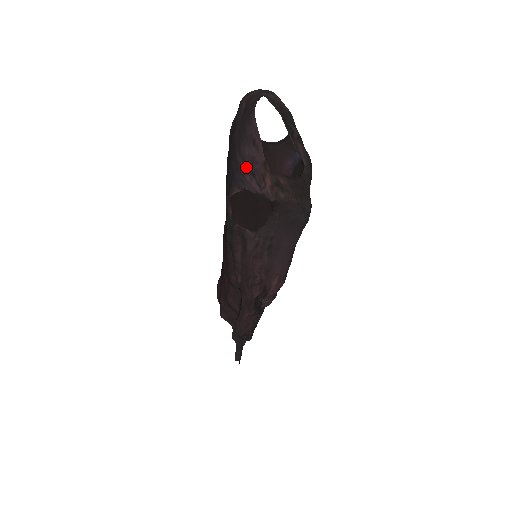
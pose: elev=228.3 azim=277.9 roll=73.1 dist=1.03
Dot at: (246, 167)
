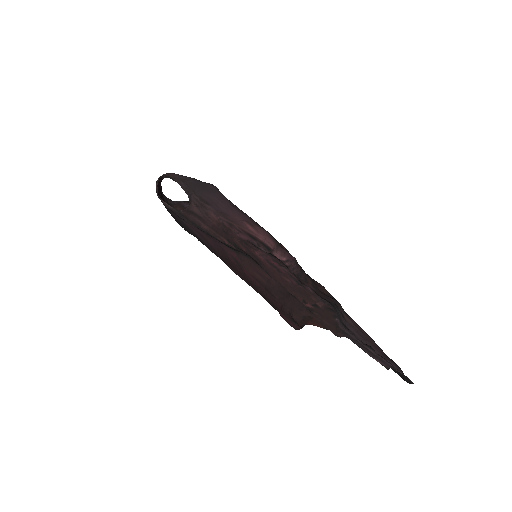
Dot at: occluded
